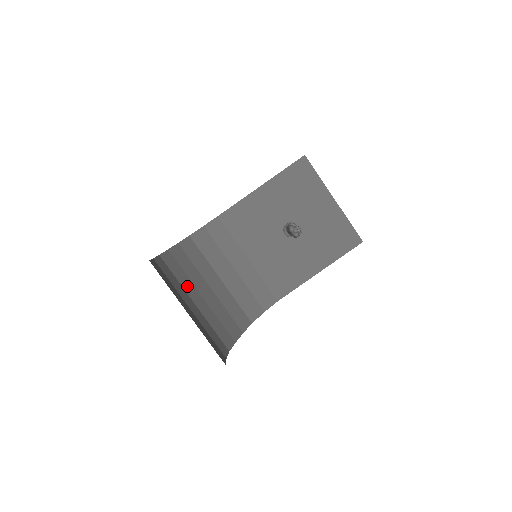
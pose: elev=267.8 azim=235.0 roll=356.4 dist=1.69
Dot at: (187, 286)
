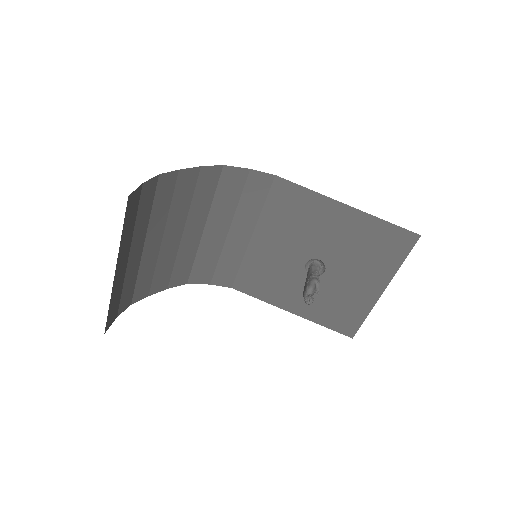
Dot at: (156, 223)
